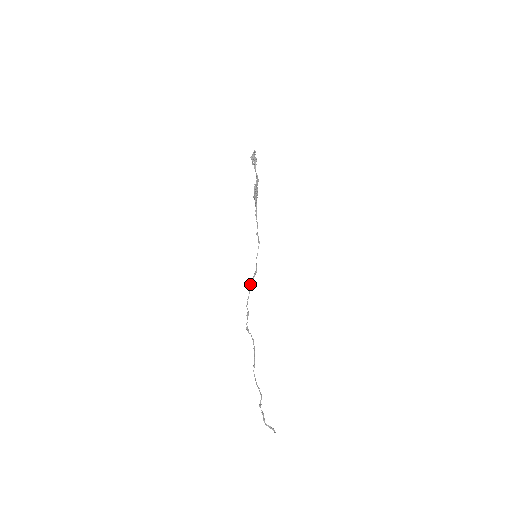
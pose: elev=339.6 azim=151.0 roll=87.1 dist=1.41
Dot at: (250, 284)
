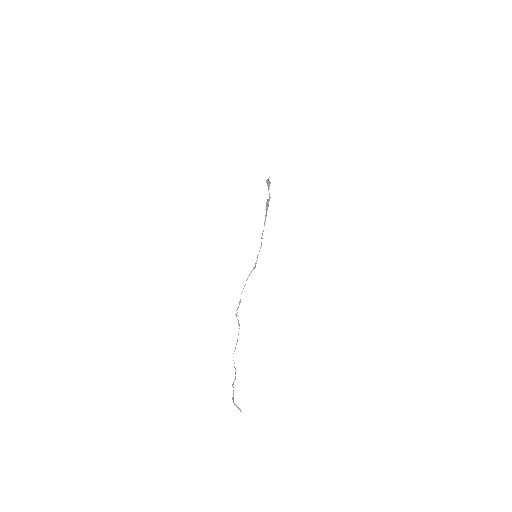
Dot at: occluded
